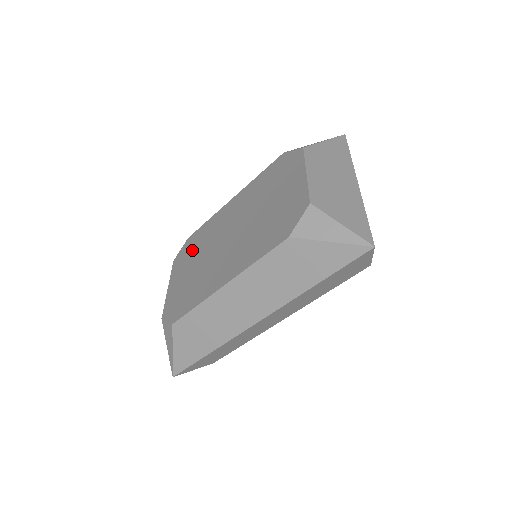
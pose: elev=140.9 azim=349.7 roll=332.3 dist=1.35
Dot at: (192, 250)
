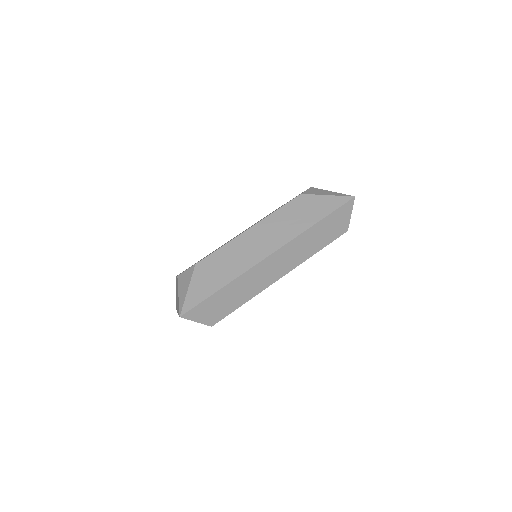
Dot at: occluded
